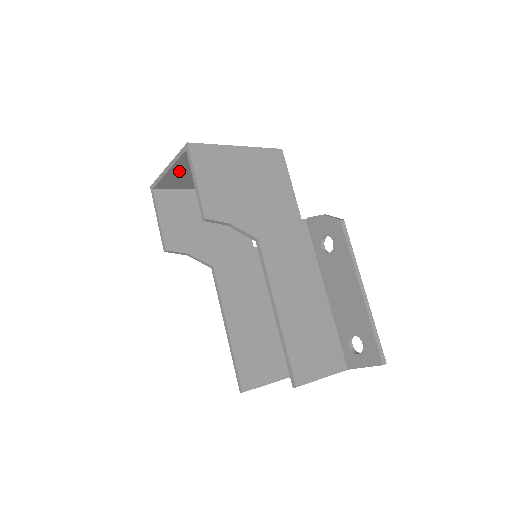
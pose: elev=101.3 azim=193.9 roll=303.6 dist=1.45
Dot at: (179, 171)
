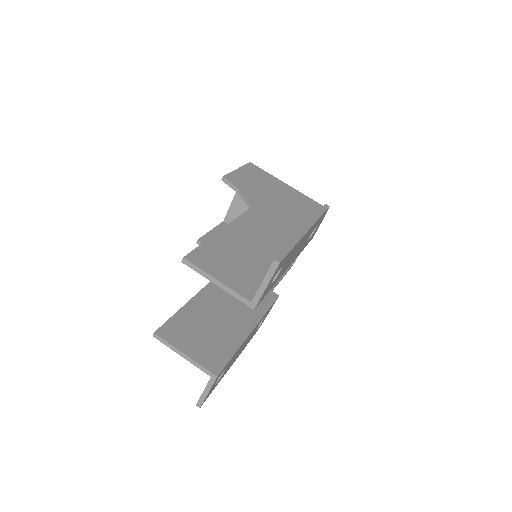
Dot at: occluded
